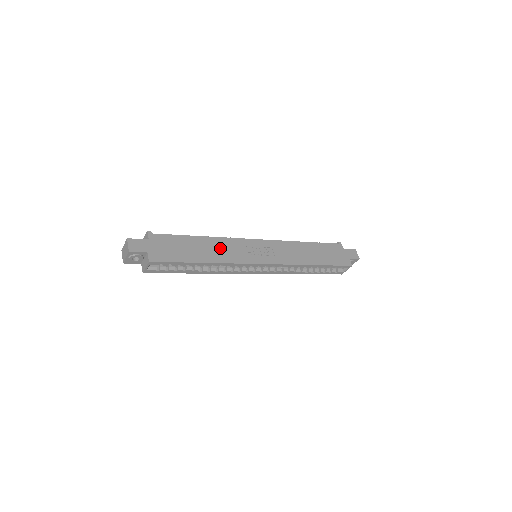
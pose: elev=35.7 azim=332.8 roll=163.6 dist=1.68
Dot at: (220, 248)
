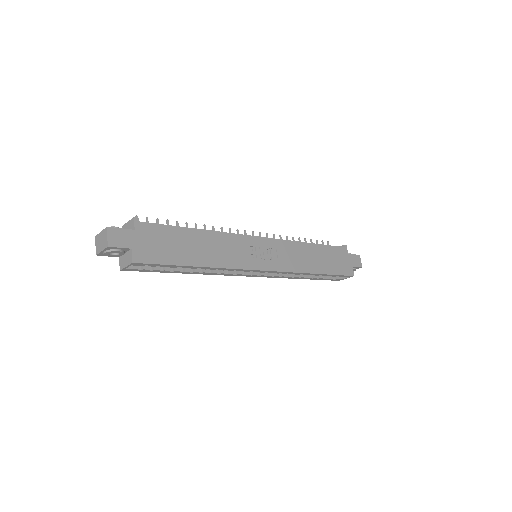
Dot at: (219, 247)
